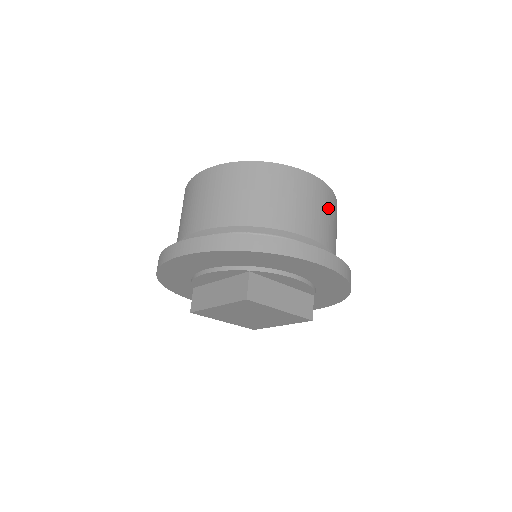
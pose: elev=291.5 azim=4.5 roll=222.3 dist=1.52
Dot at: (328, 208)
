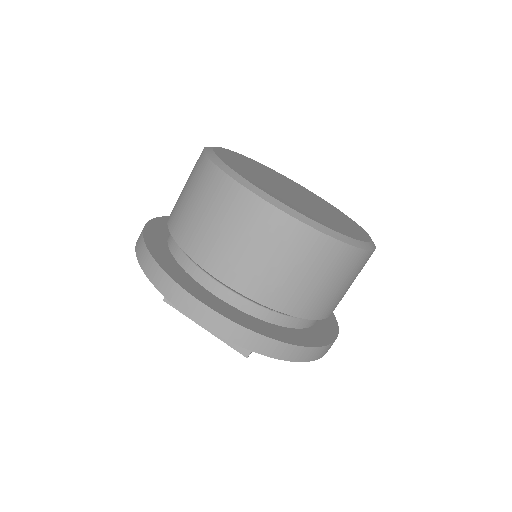
Dot at: occluded
